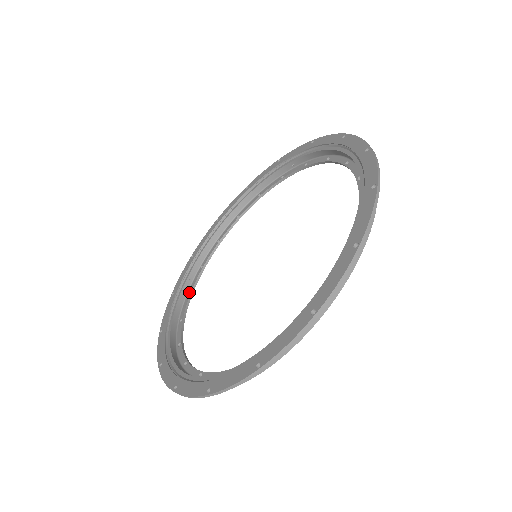
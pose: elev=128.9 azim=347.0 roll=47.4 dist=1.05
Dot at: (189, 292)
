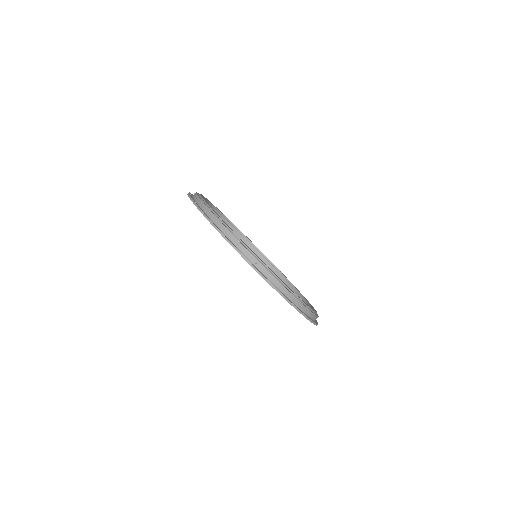
Dot at: (265, 258)
